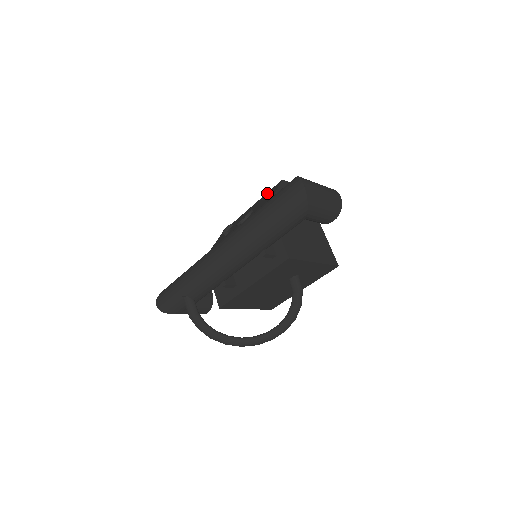
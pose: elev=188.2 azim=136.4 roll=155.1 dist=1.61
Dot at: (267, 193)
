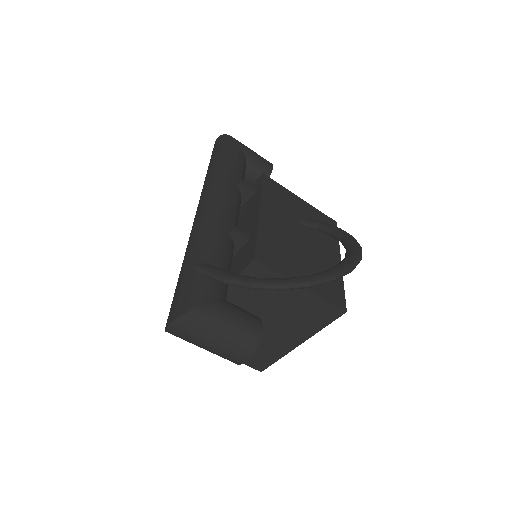
Dot at: occluded
